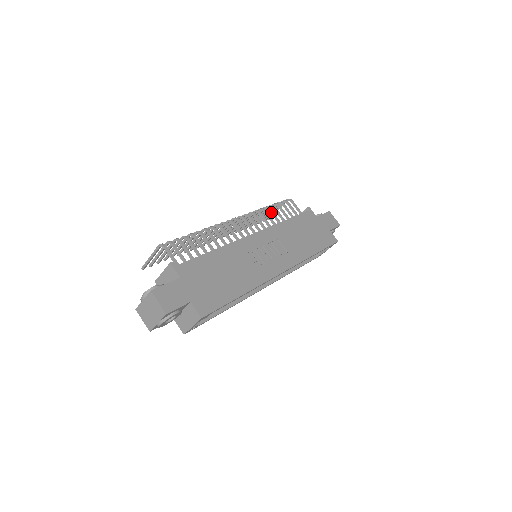
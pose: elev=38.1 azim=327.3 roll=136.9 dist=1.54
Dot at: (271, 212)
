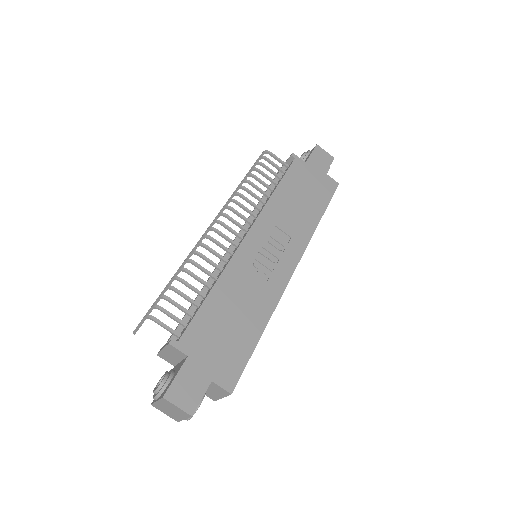
Dot at: (253, 186)
